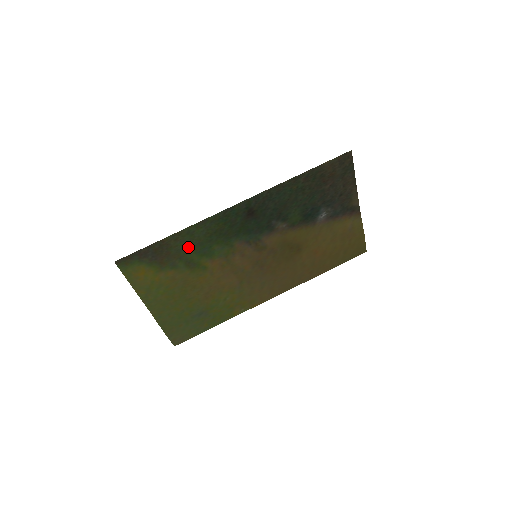
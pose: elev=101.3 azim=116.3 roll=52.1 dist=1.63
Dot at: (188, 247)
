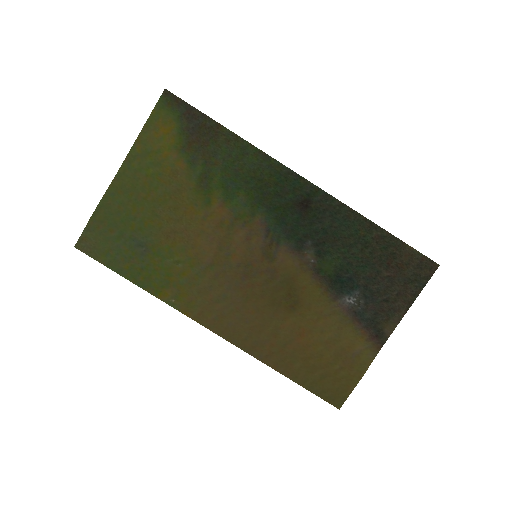
Dot at: (225, 162)
